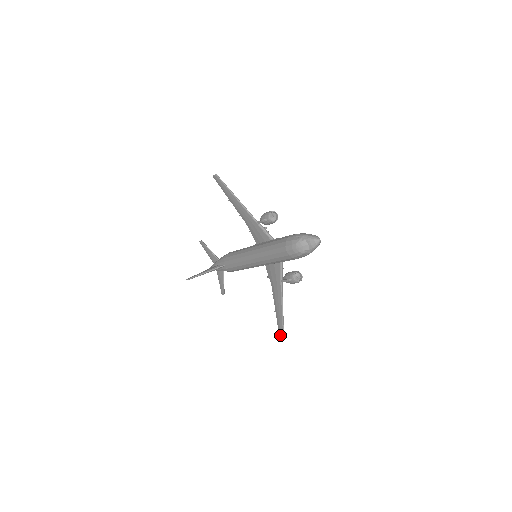
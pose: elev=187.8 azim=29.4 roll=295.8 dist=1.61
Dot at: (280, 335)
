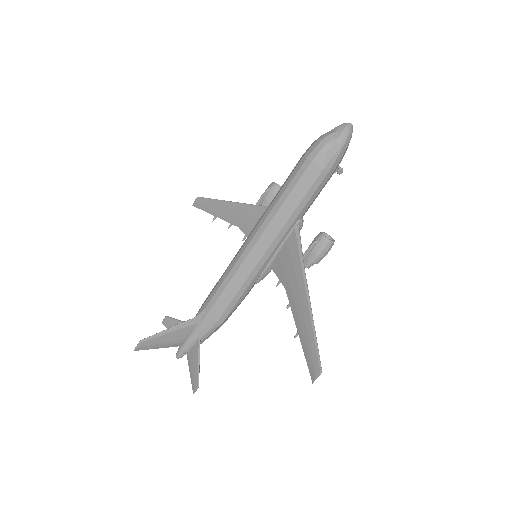
Dot at: (313, 372)
